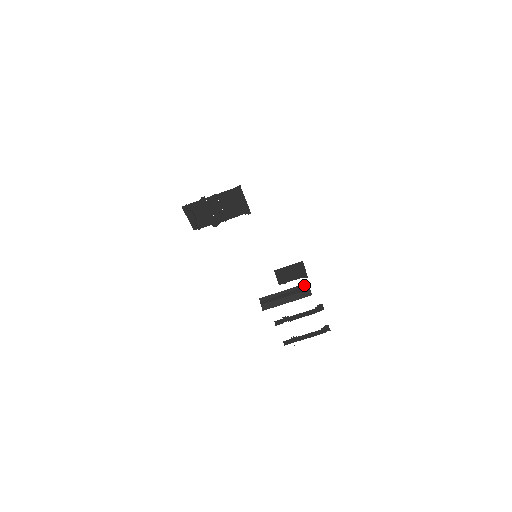
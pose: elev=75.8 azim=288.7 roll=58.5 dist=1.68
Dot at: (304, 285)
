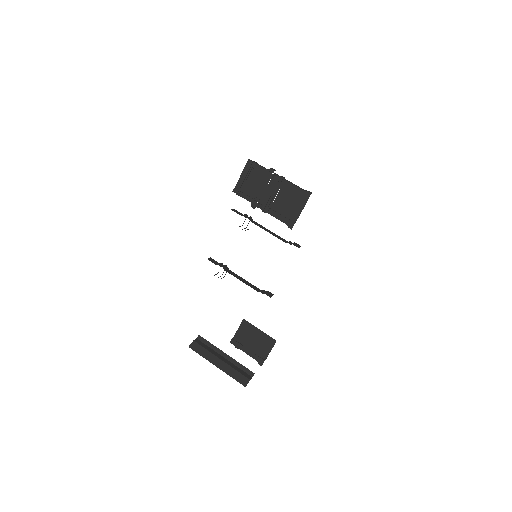
Dot at: (249, 371)
